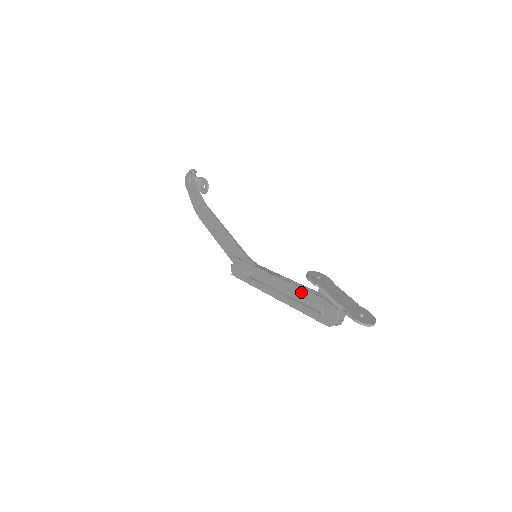
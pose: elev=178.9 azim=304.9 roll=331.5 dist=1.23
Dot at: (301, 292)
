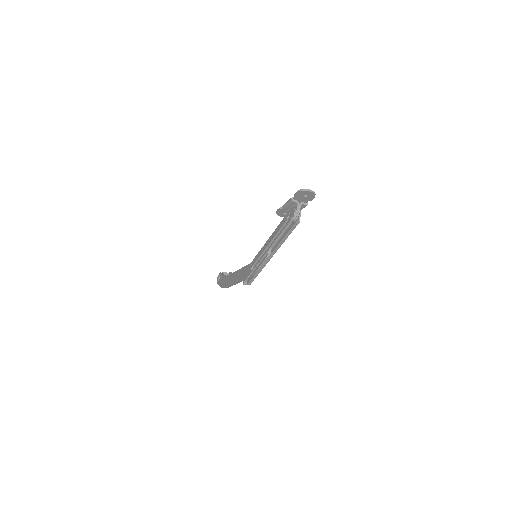
Dot at: (277, 229)
